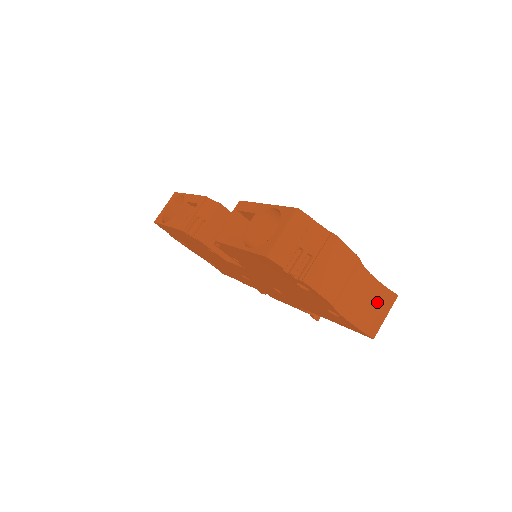
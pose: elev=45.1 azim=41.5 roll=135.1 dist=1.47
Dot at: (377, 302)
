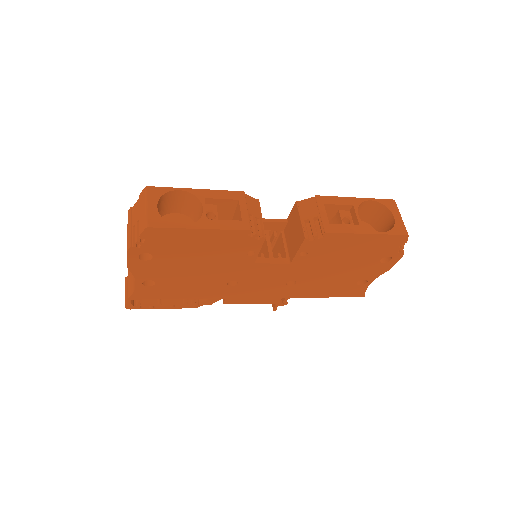
Dot at: occluded
